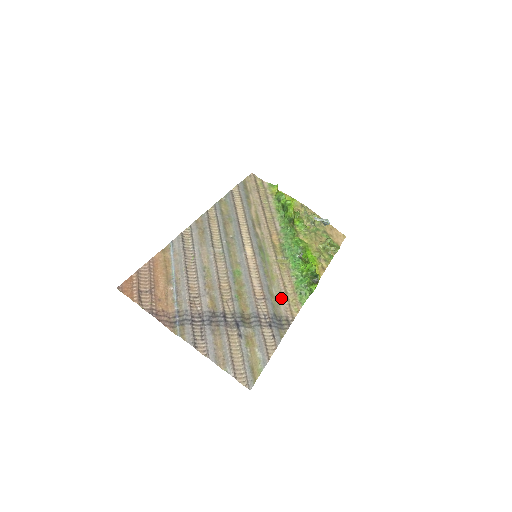
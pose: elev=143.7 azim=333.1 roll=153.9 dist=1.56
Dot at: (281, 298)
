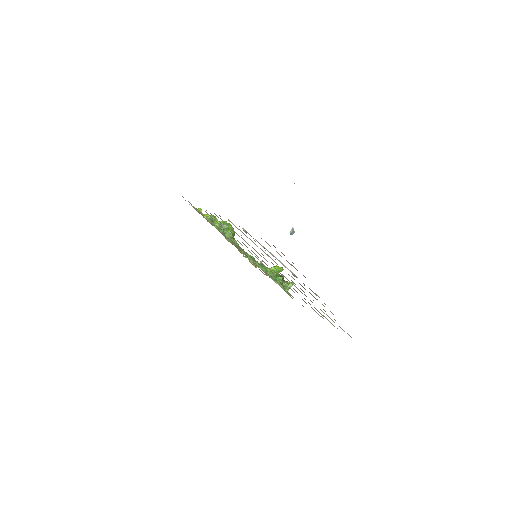
Dot at: occluded
